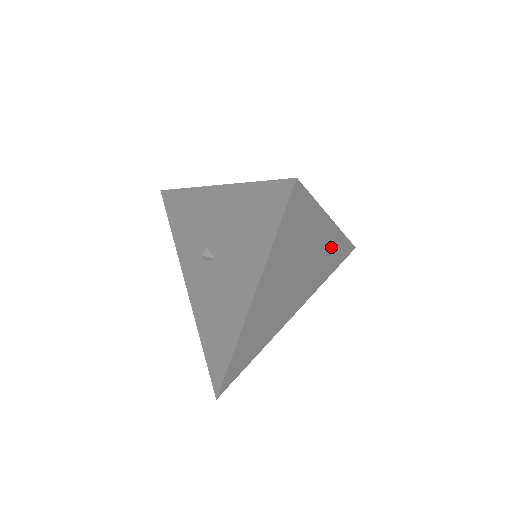
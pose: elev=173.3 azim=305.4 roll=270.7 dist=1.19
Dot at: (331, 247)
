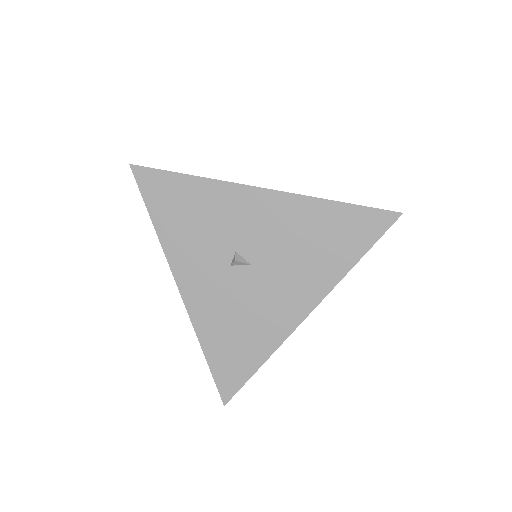
Dot at: occluded
